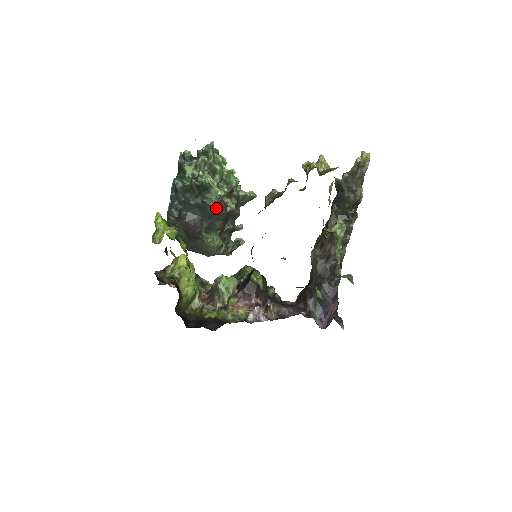
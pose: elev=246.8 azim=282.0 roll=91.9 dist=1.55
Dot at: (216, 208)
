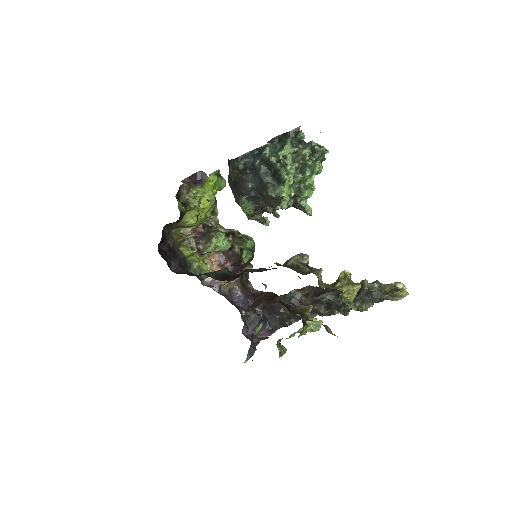
Dot at: (271, 197)
